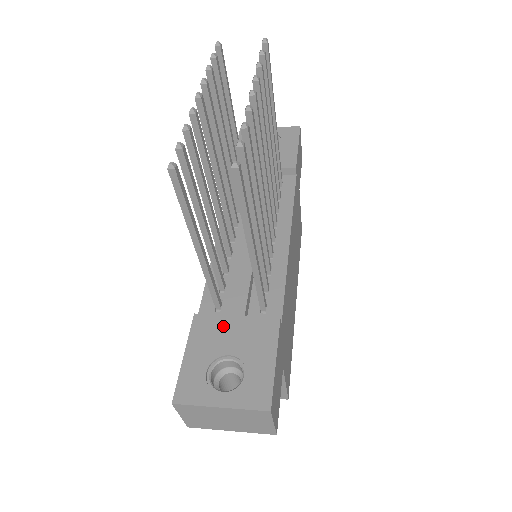
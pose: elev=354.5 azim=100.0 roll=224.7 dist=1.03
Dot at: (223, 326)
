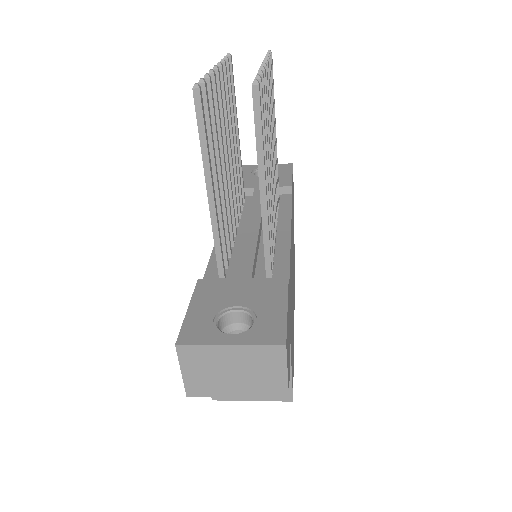
Dot at: (229, 286)
